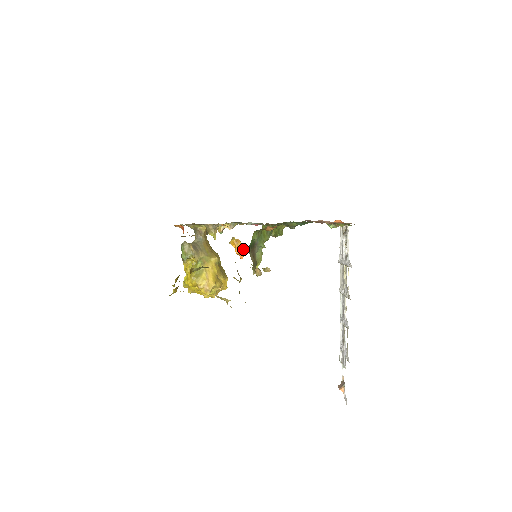
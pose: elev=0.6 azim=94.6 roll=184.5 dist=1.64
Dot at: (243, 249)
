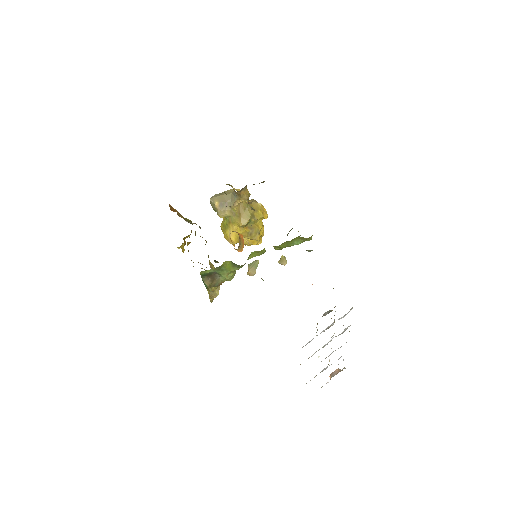
Dot at: occluded
